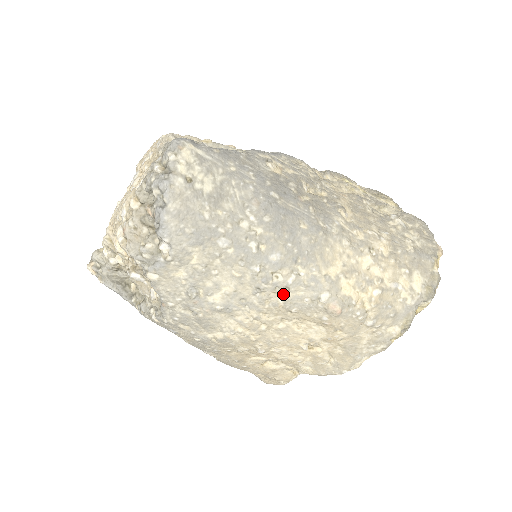
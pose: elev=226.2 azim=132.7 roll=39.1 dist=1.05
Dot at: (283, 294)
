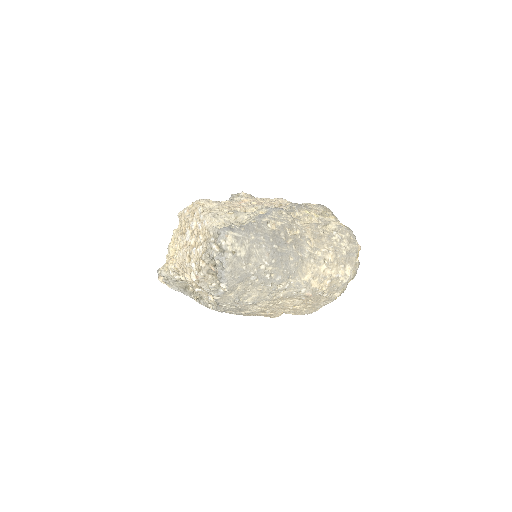
Dot at: (282, 292)
